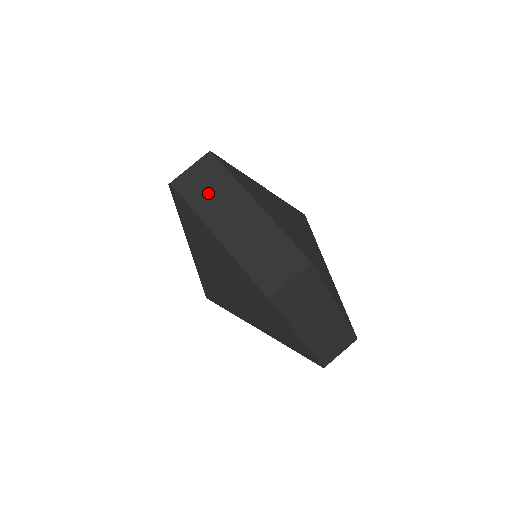
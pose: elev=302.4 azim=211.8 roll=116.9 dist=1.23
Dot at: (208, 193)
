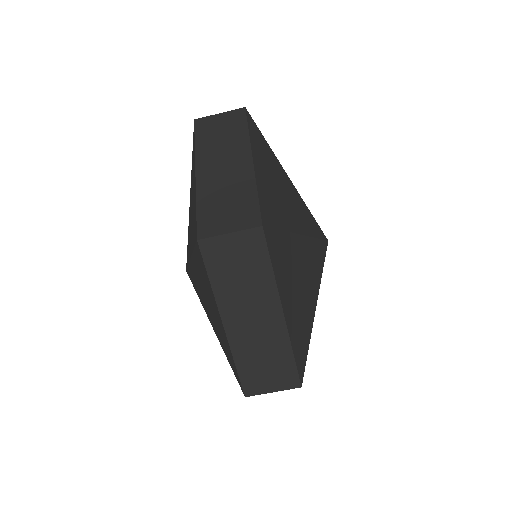
Dot at: (236, 275)
